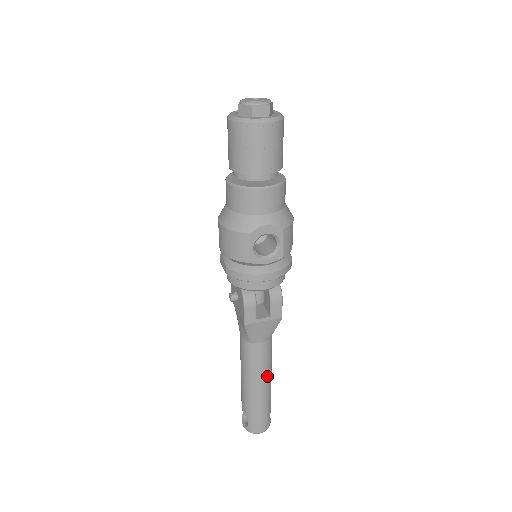
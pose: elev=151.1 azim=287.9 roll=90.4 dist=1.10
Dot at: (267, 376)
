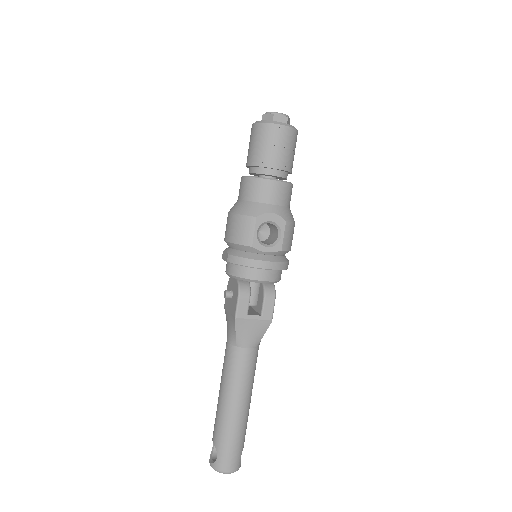
Dot at: (247, 394)
